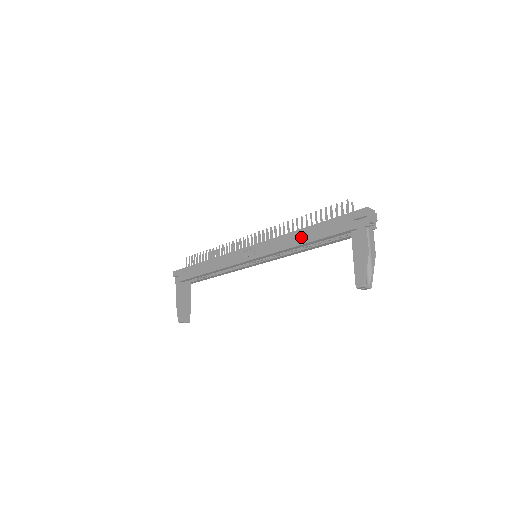
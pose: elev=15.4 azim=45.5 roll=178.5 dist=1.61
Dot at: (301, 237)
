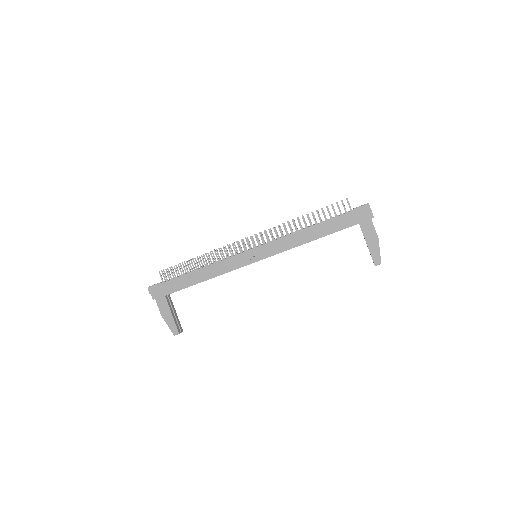
Dot at: (311, 234)
